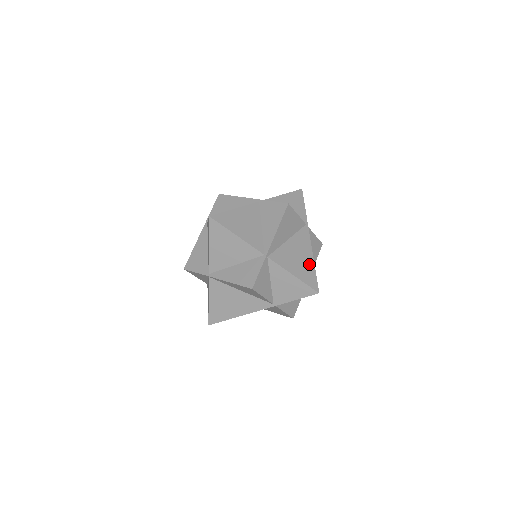
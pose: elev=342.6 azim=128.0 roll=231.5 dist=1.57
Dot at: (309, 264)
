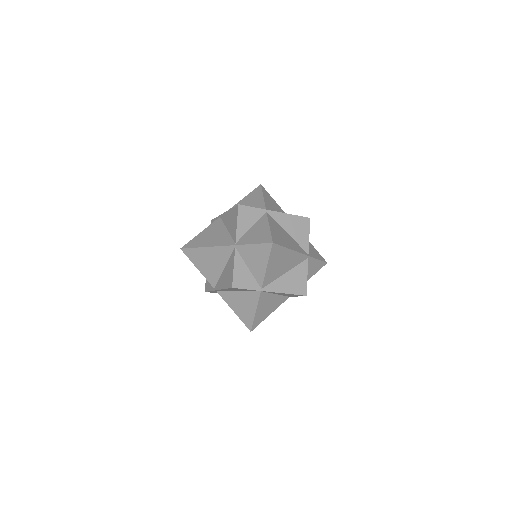
Dot at: (286, 244)
